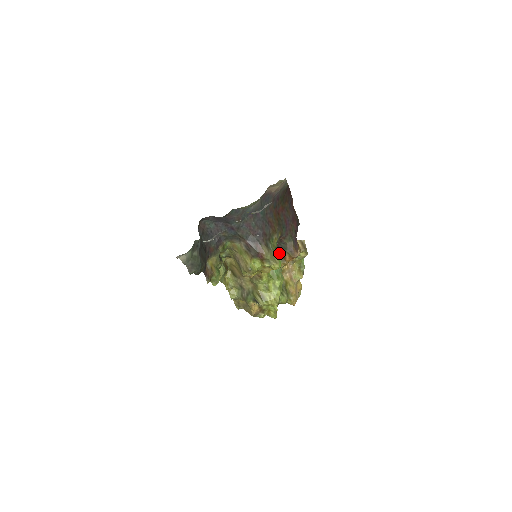
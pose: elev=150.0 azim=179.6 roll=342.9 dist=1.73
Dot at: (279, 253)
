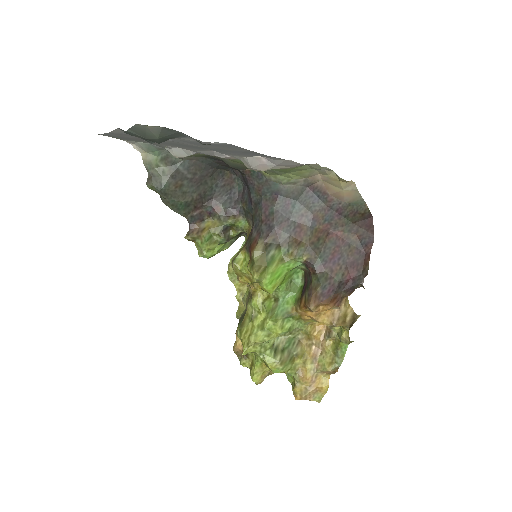
Dot at: (302, 292)
